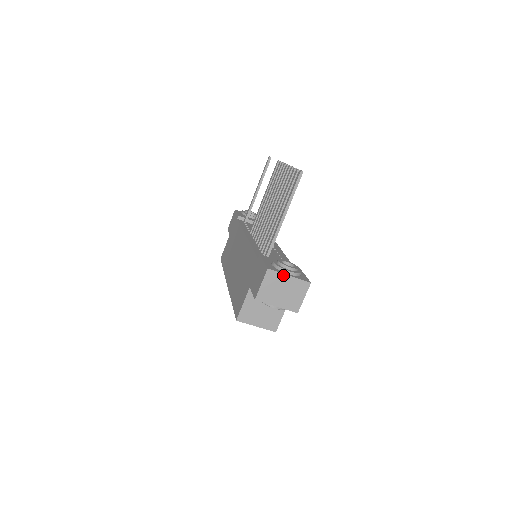
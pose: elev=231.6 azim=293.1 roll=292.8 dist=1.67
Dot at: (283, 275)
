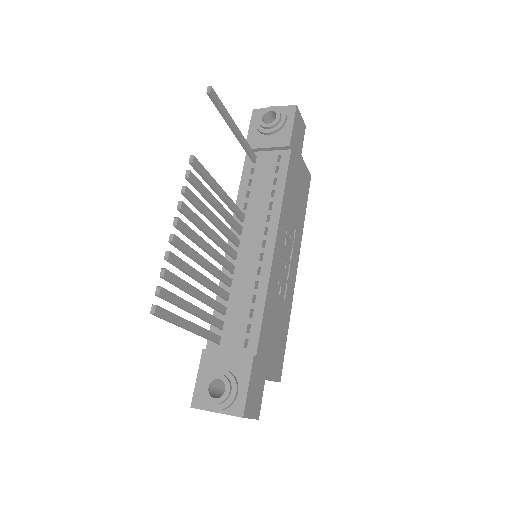
Dot at: (210, 411)
